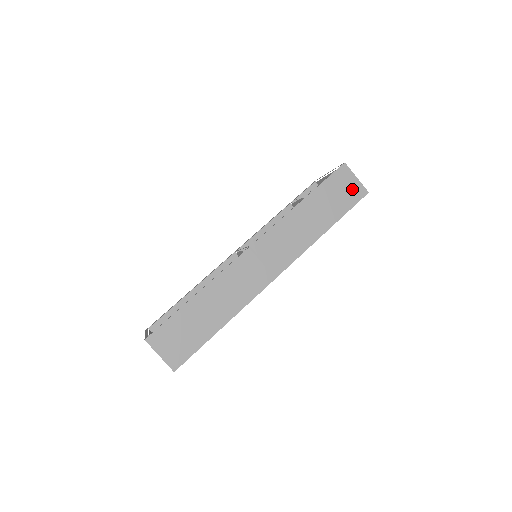
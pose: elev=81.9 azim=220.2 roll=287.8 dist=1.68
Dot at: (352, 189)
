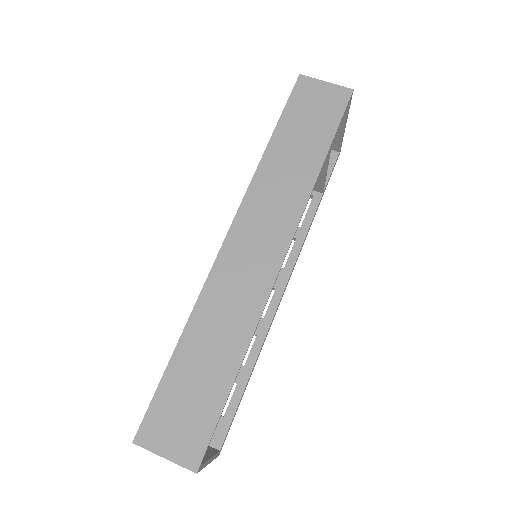
Dot at: (328, 98)
